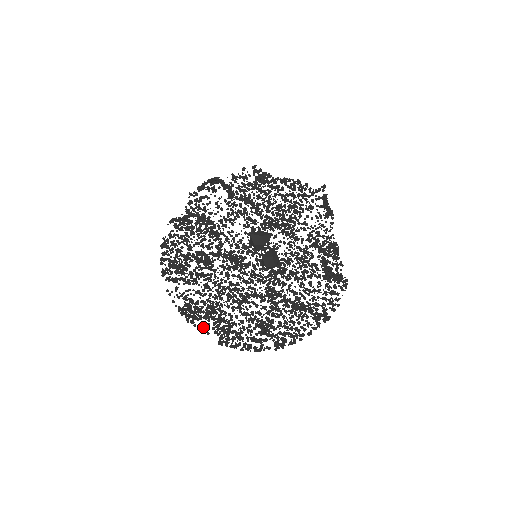
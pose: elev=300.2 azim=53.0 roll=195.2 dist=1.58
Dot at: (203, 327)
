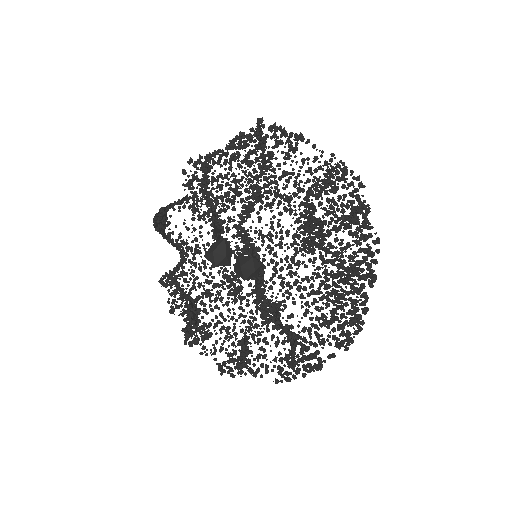
Dot at: (251, 373)
